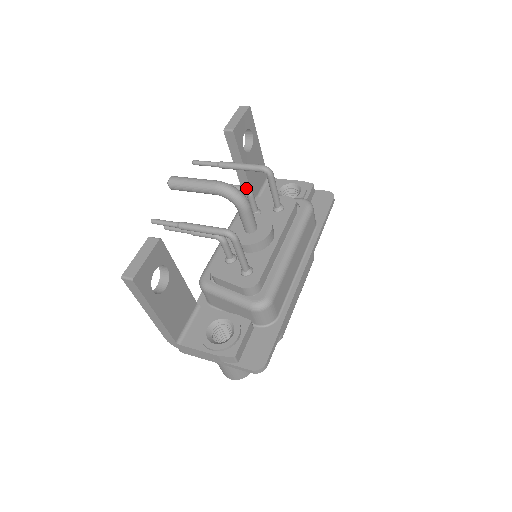
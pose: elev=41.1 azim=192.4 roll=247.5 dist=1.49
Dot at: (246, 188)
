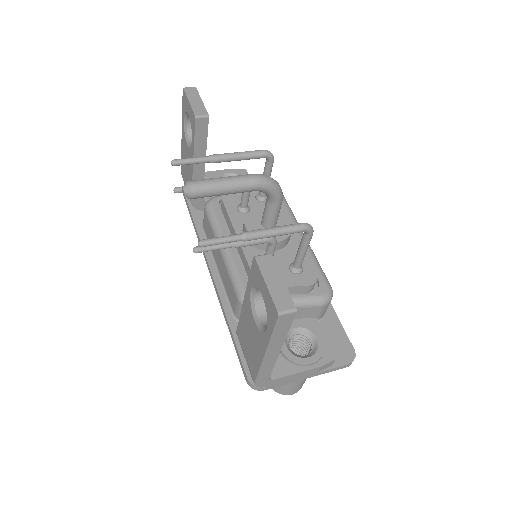
Dot at: occluded
